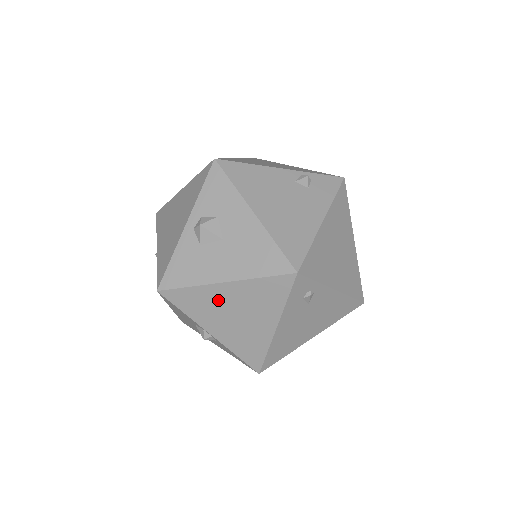
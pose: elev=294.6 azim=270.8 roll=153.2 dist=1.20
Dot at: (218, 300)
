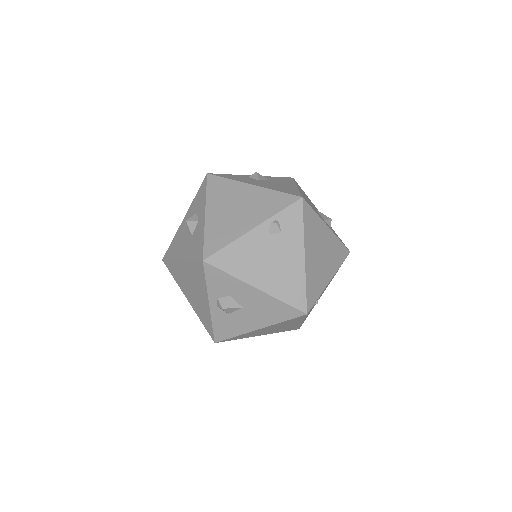
Dot at: (258, 332)
